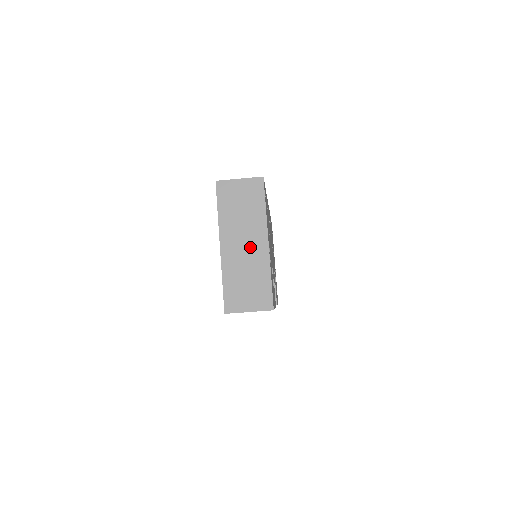
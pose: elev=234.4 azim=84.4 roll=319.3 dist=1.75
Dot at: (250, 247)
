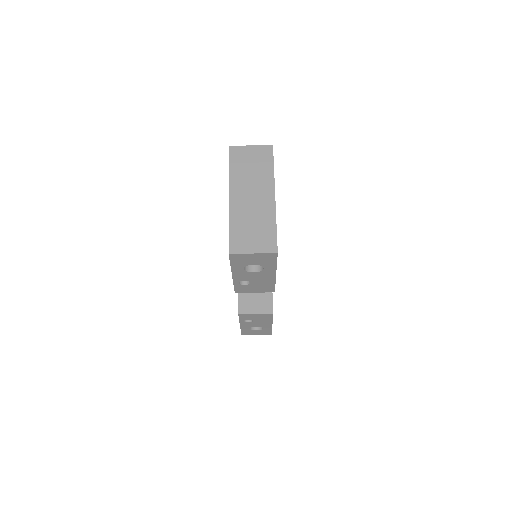
Dot at: (258, 198)
